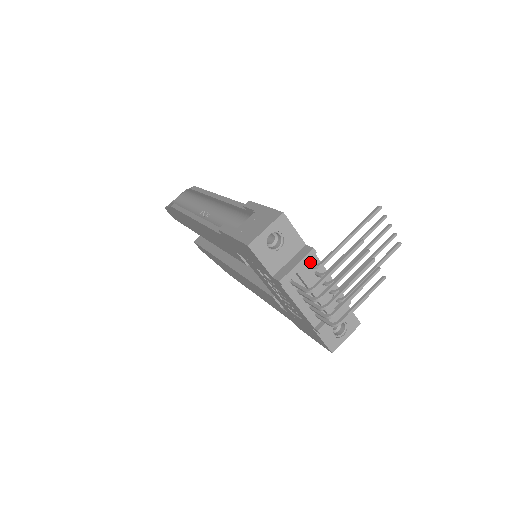
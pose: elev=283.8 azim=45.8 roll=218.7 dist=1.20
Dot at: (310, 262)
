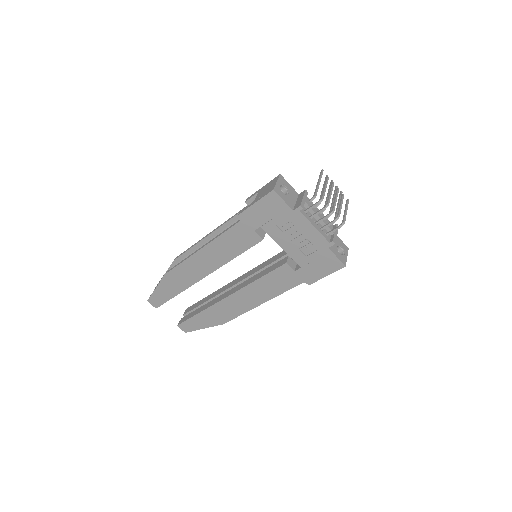
Dot at: occluded
